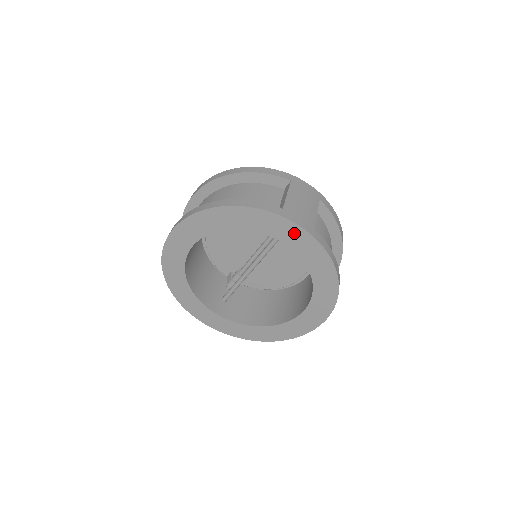
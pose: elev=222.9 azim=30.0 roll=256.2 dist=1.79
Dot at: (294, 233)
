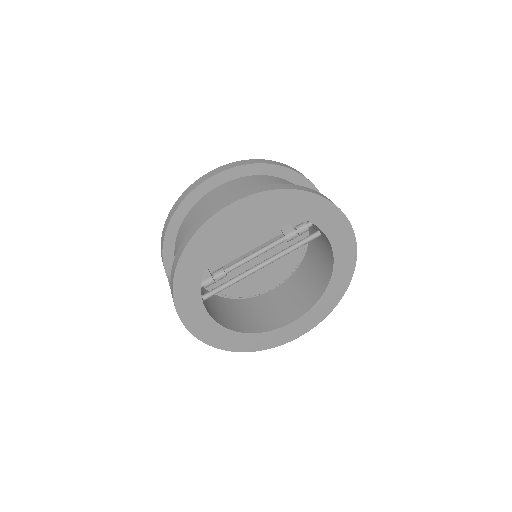
Dot at: (346, 239)
